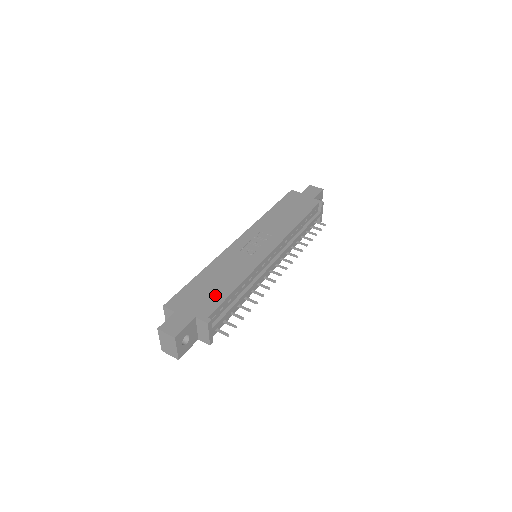
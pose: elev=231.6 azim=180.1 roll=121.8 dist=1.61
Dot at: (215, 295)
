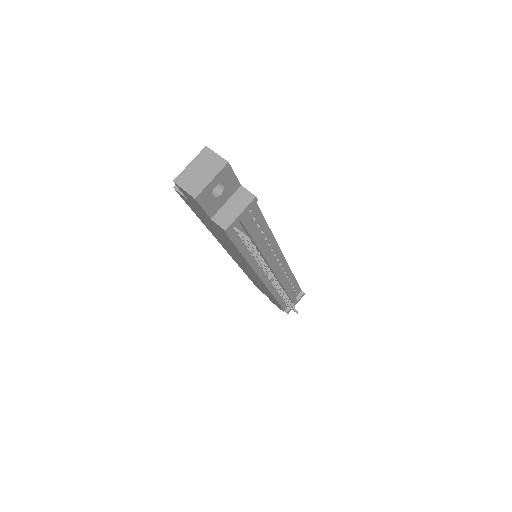
Dot at: occluded
